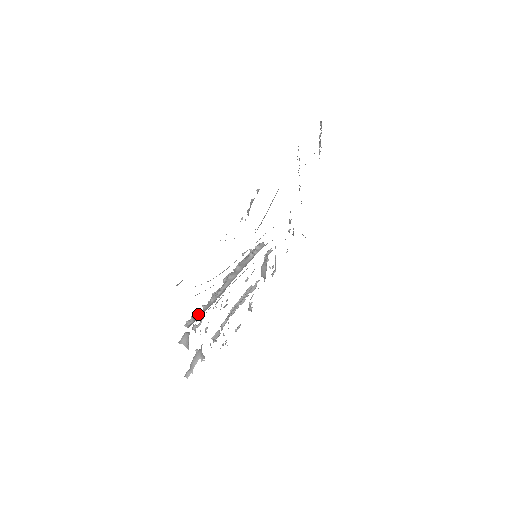
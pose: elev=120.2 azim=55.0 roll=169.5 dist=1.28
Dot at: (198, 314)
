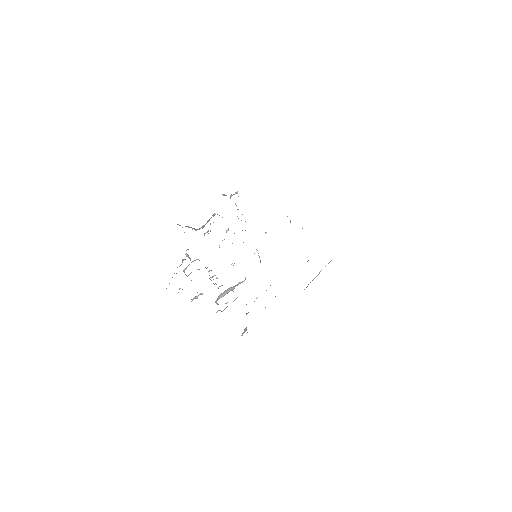
Dot at: (236, 205)
